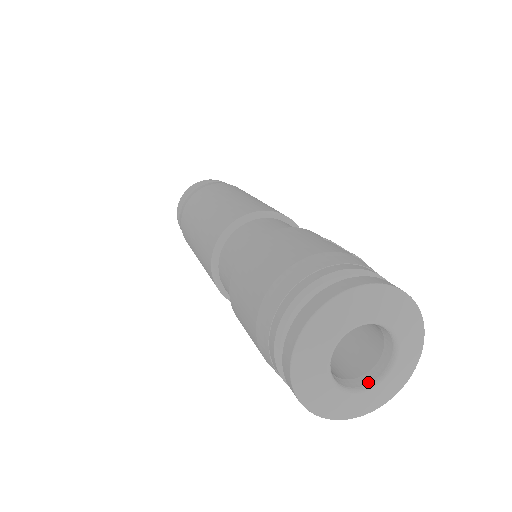
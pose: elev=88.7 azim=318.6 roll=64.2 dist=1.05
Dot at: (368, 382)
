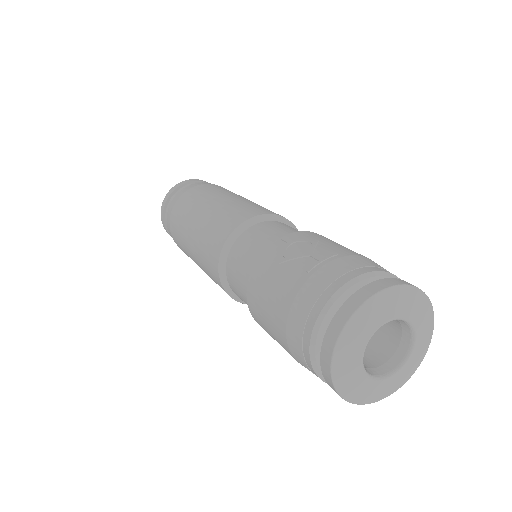
Dot at: (408, 343)
